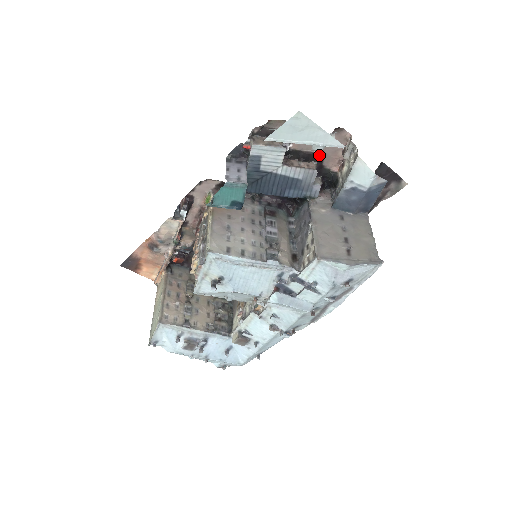
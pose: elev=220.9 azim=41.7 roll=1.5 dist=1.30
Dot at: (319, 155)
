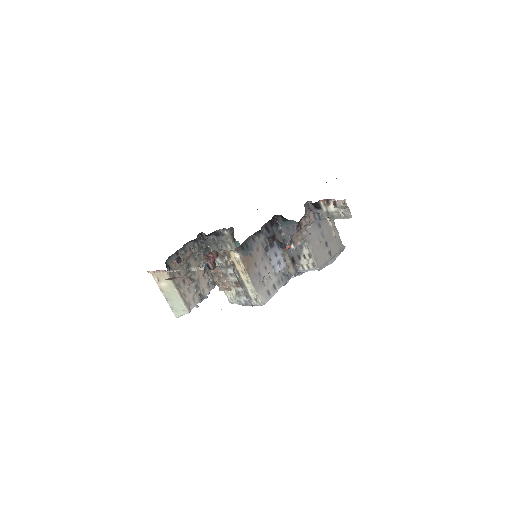
Dot at: occluded
